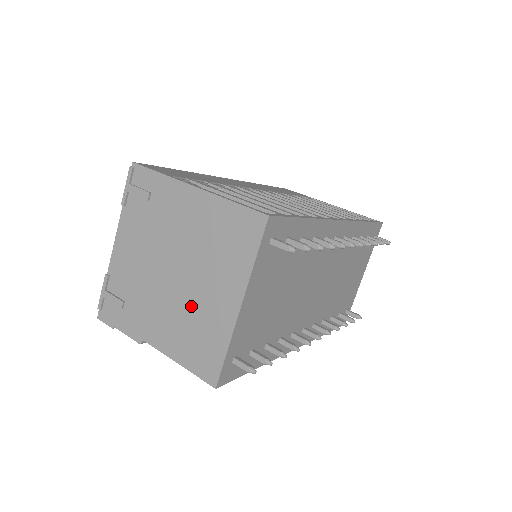
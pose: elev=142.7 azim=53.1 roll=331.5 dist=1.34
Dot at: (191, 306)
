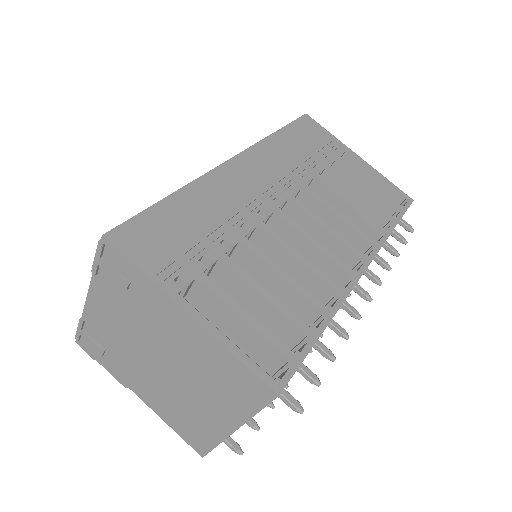
Dot at: (180, 399)
